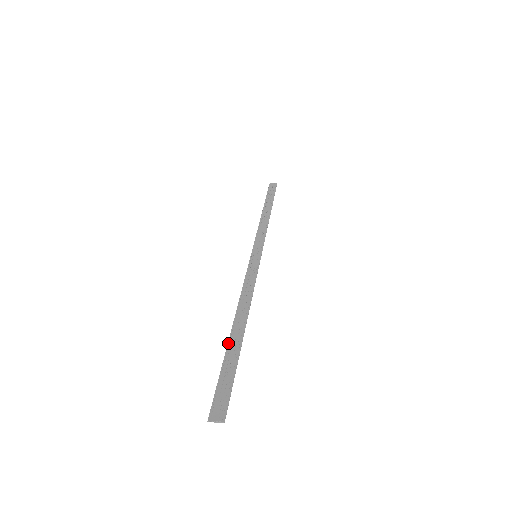
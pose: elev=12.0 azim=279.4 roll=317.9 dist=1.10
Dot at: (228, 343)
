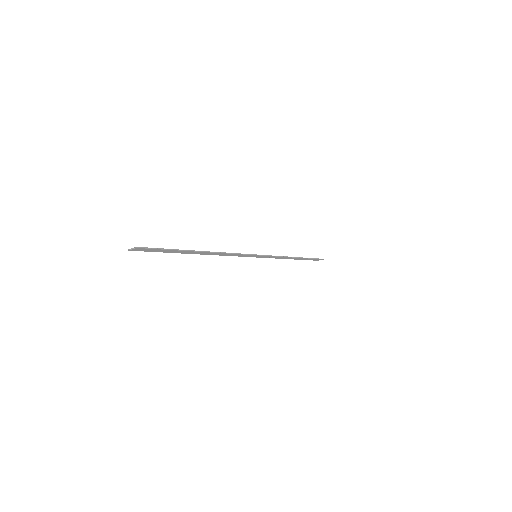
Dot at: (183, 252)
